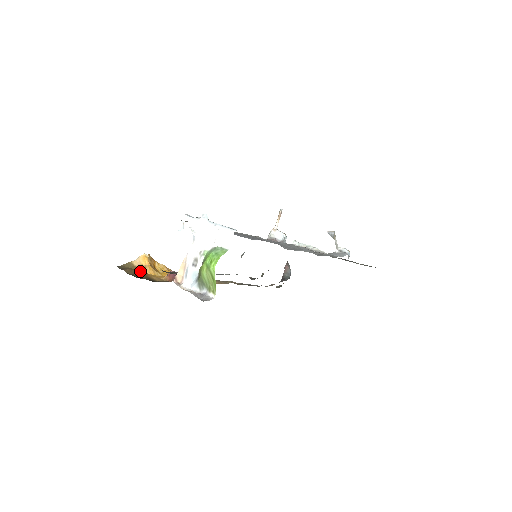
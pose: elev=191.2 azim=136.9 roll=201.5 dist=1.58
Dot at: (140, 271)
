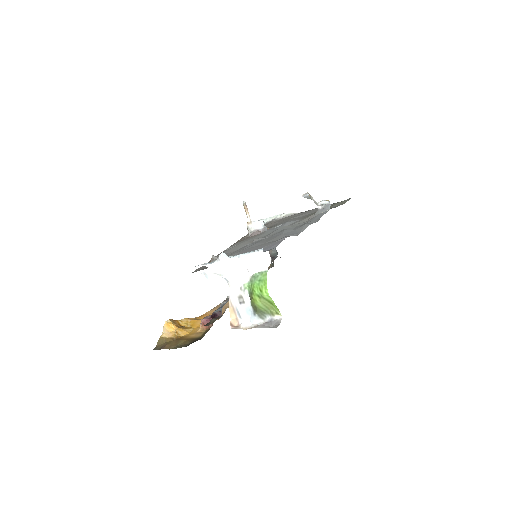
Dot at: (177, 339)
